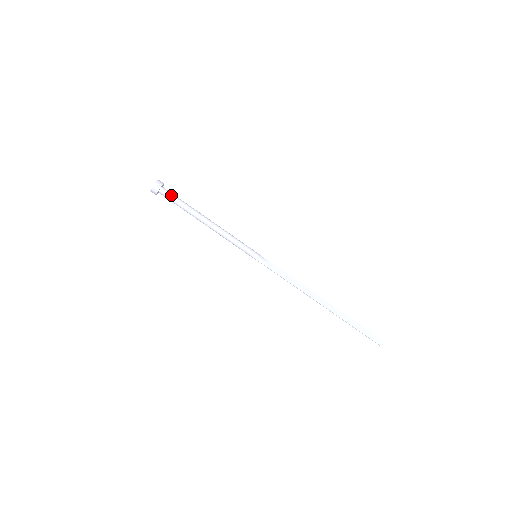
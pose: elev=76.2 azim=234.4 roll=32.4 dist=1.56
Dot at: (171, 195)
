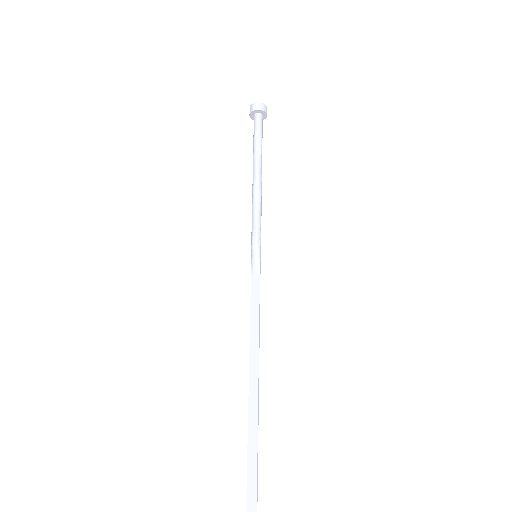
Dot at: (257, 126)
